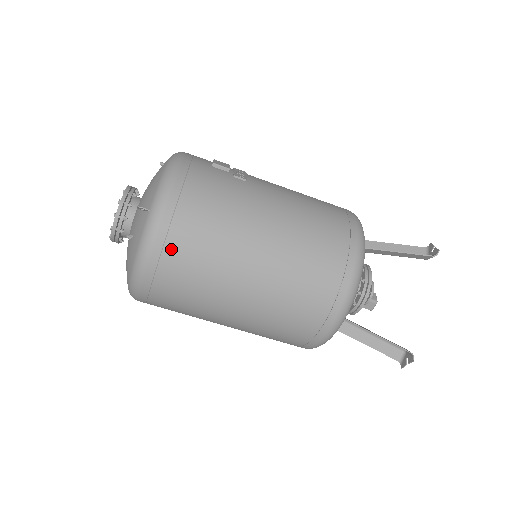
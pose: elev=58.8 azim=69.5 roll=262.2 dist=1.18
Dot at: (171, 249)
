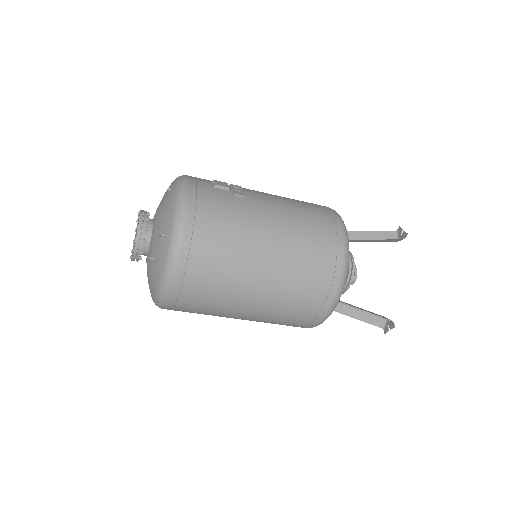
Dot at: (193, 267)
